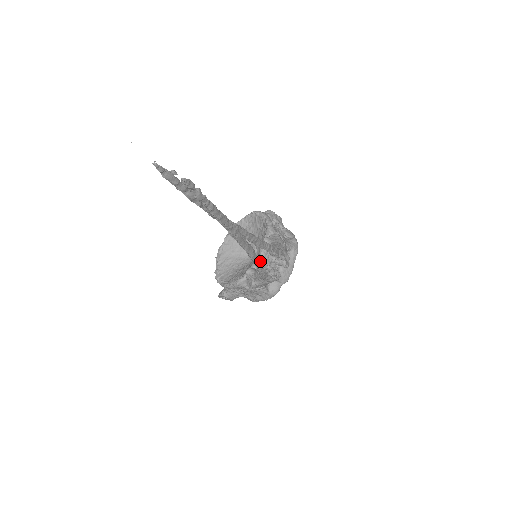
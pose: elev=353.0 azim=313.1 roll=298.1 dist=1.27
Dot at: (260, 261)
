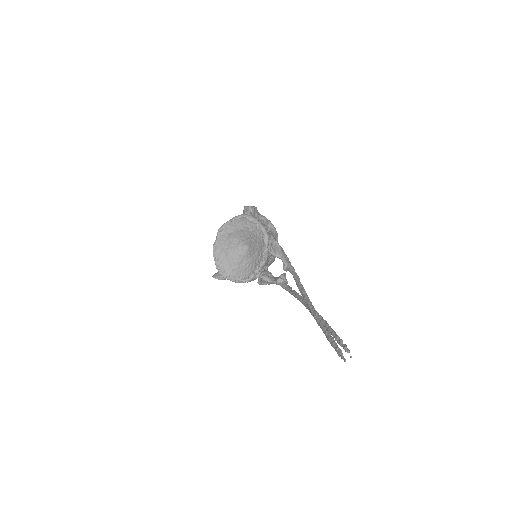
Dot at: (296, 292)
